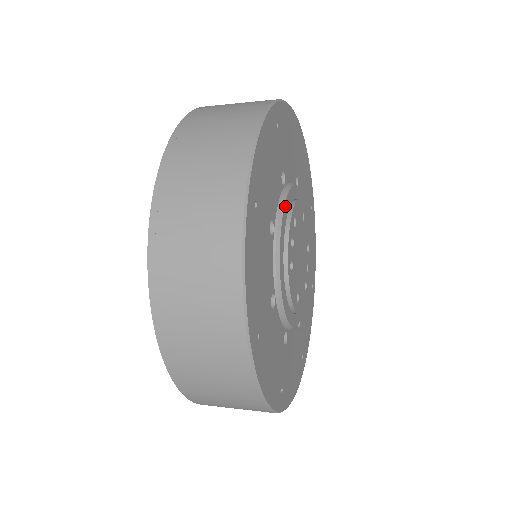
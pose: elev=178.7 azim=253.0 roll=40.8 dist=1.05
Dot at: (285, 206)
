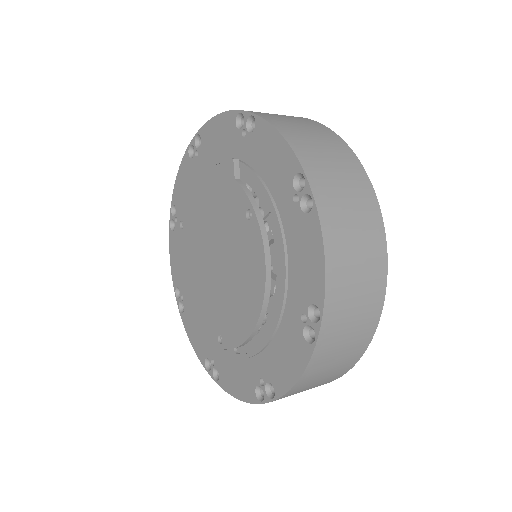
Dot at: occluded
